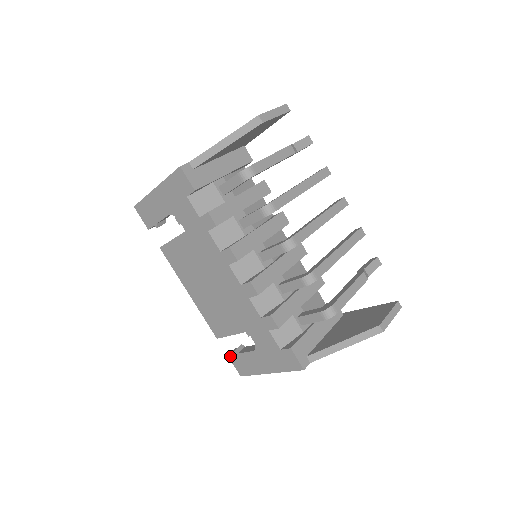
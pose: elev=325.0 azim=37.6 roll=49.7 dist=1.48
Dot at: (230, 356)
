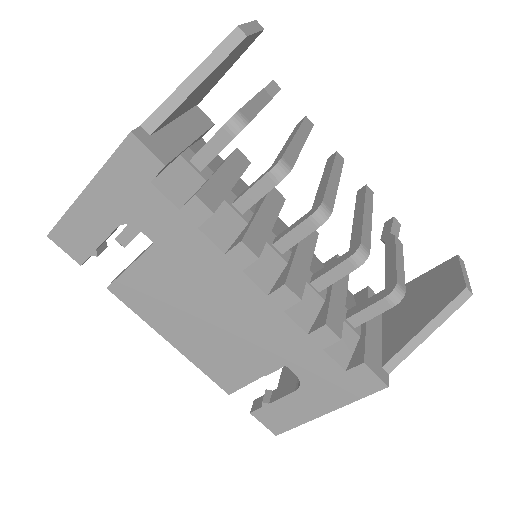
Dot at: (255, 413)
